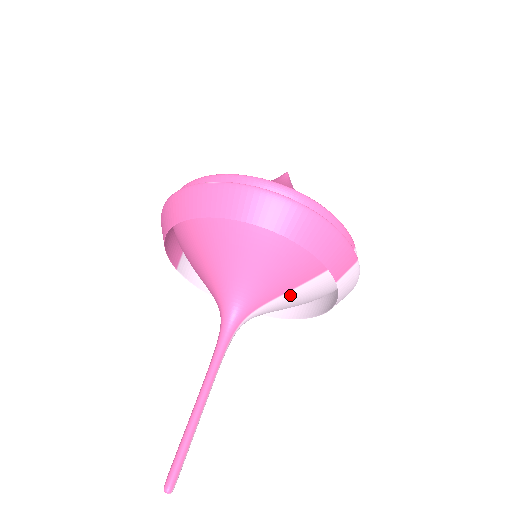
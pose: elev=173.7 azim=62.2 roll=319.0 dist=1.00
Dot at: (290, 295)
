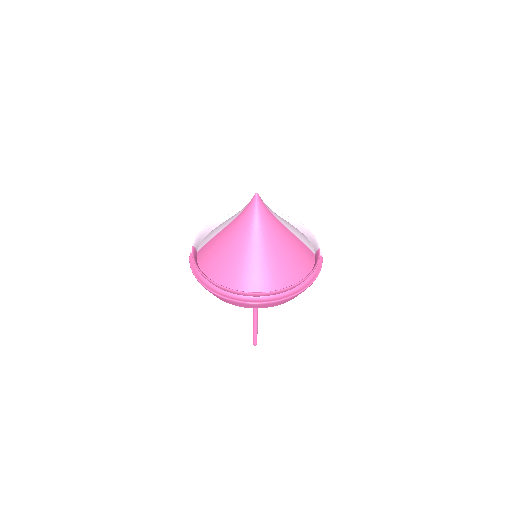
Dot at: occluded
